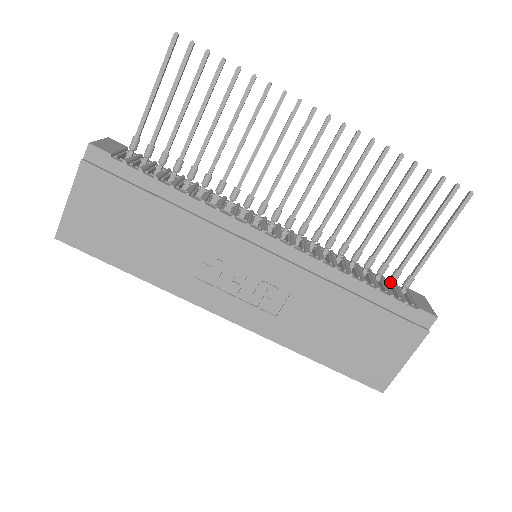
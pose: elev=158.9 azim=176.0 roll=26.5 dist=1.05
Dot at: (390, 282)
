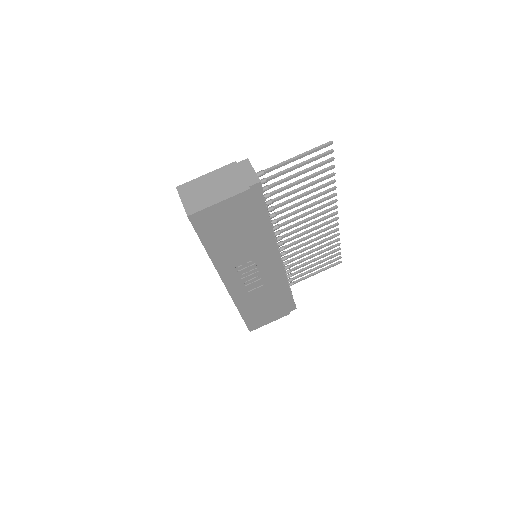
Dot at: occluded
